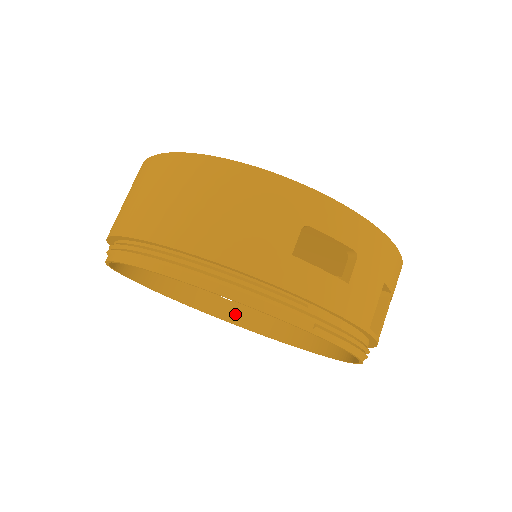
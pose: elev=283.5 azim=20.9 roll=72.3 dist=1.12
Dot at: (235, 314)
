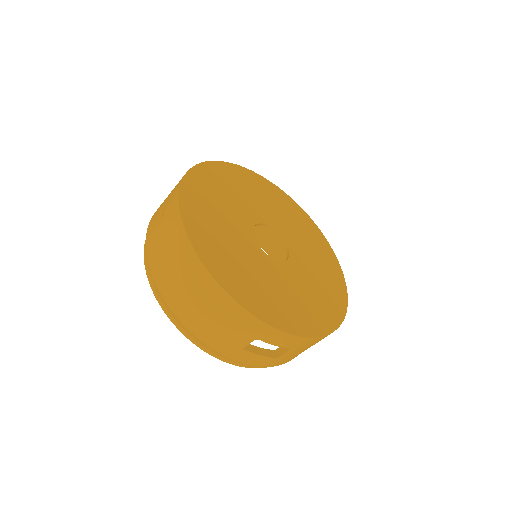
Dot at: occluded
